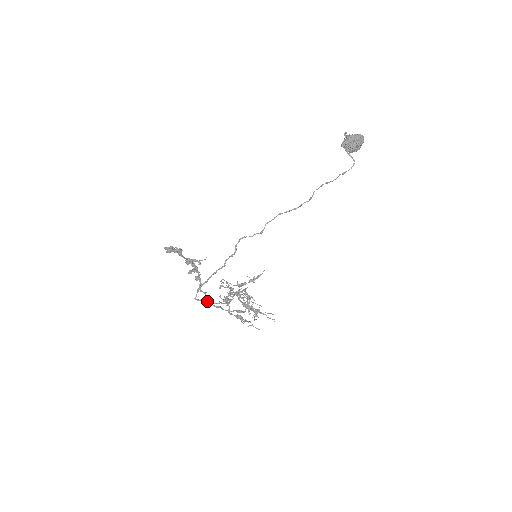
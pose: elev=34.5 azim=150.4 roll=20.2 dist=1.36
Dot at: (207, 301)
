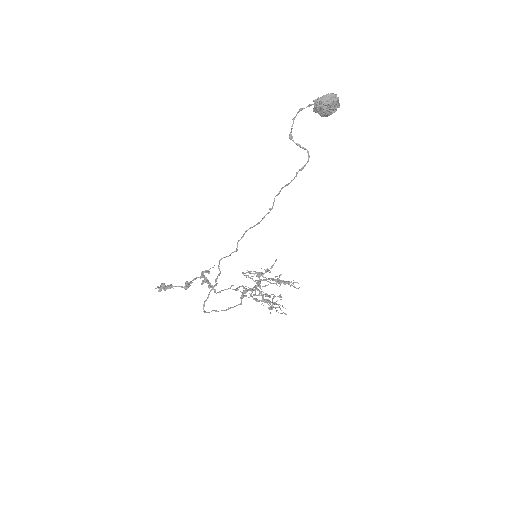
Dot at: (216, 311)
